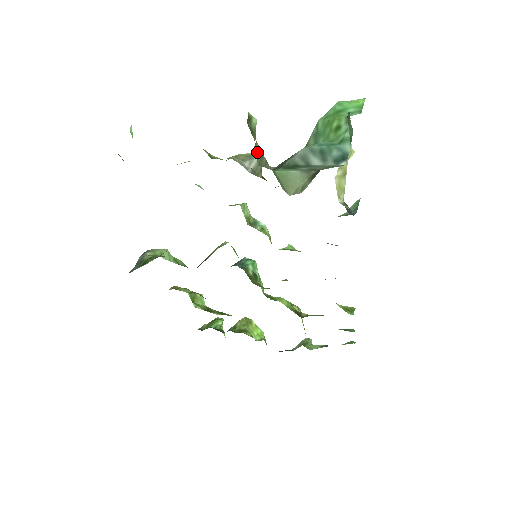
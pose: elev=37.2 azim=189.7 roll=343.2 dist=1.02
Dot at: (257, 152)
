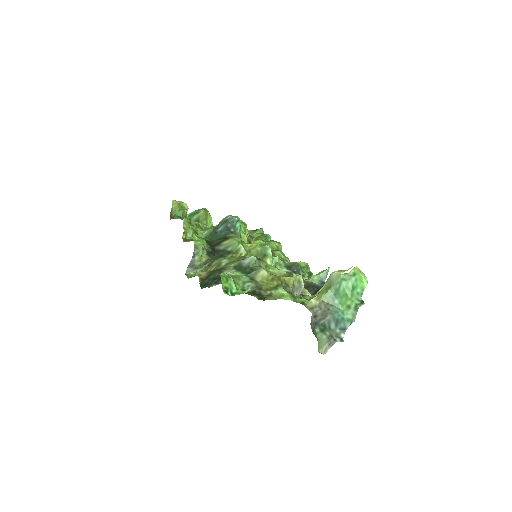
Dot at: occluded
